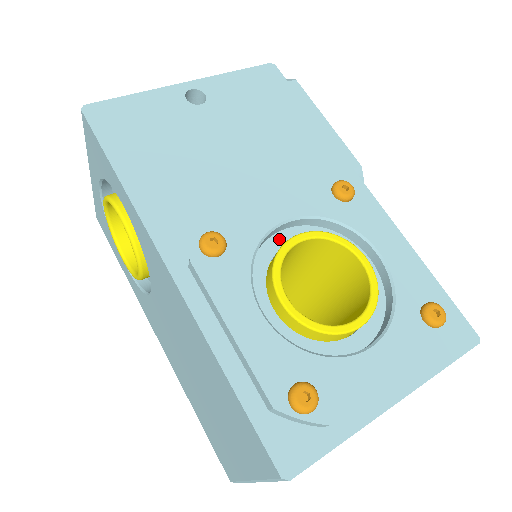
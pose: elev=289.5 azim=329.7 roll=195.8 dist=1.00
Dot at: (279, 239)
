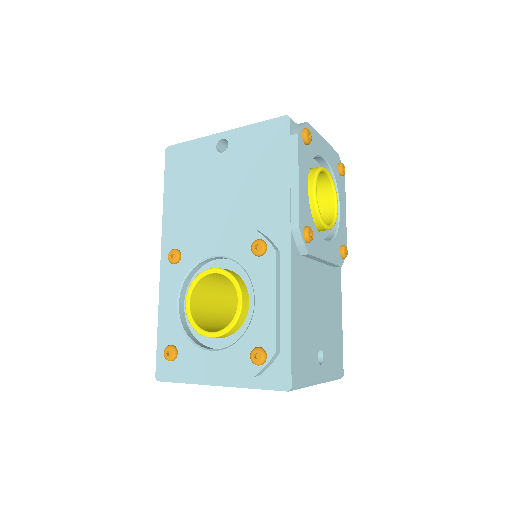
Dot at: (216, 264)
